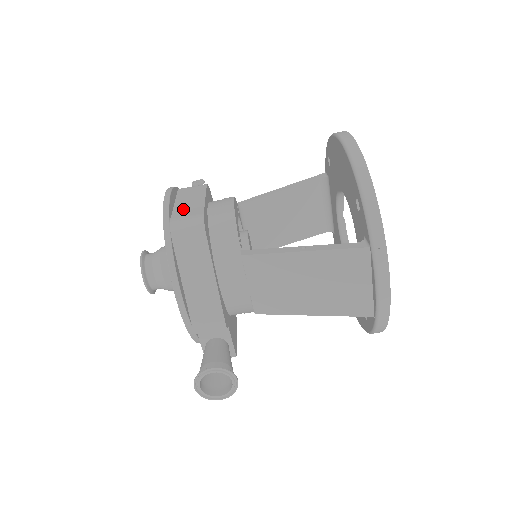
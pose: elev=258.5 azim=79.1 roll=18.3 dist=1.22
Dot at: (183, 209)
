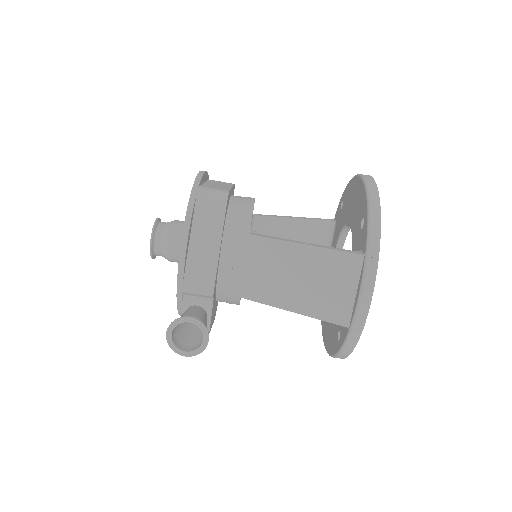
Dot at: (212, 185)
